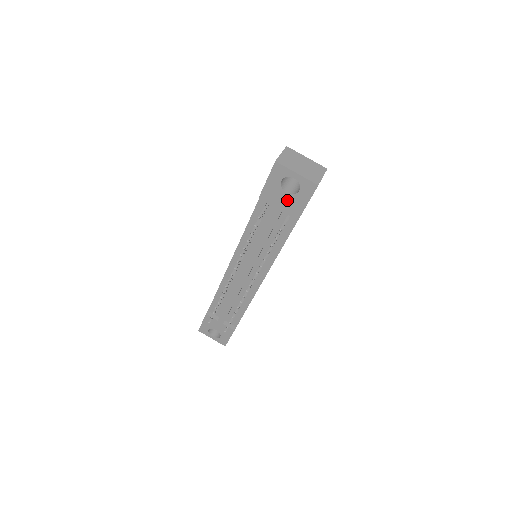
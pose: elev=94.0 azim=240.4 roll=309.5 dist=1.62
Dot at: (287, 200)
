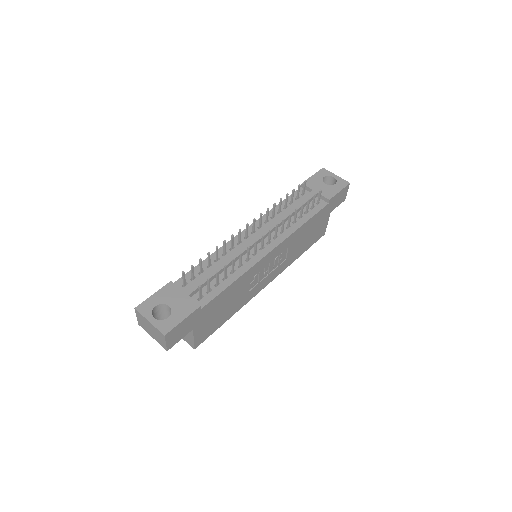
Dot at: (324, 187)
